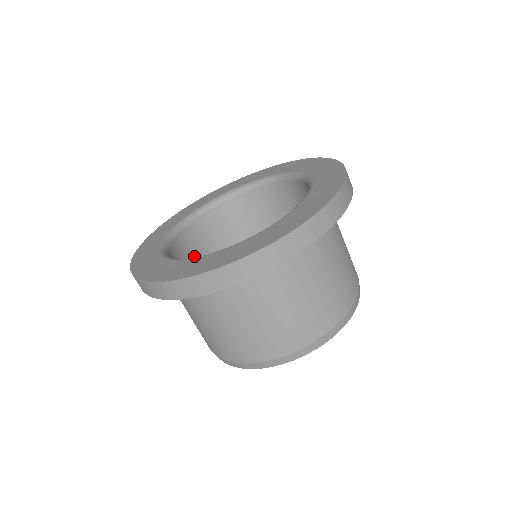
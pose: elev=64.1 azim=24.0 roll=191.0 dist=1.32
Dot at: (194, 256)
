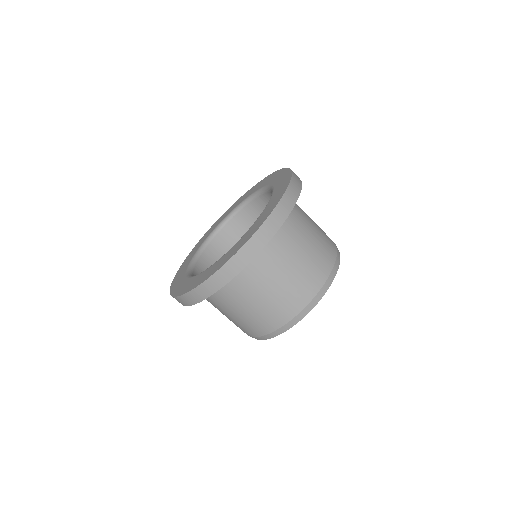
Dot at: occluded
